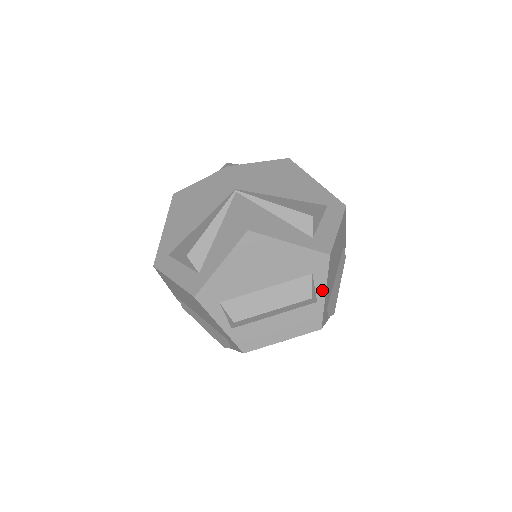
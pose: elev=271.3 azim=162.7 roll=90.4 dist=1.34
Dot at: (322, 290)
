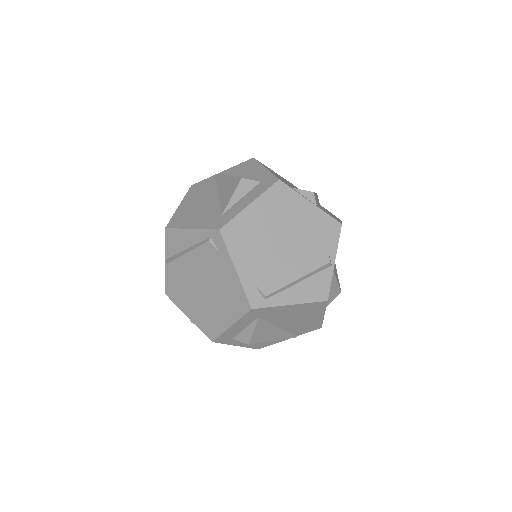
Dot at: occluded
